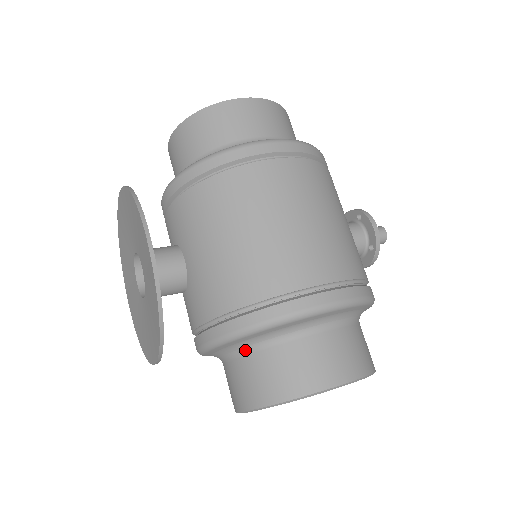
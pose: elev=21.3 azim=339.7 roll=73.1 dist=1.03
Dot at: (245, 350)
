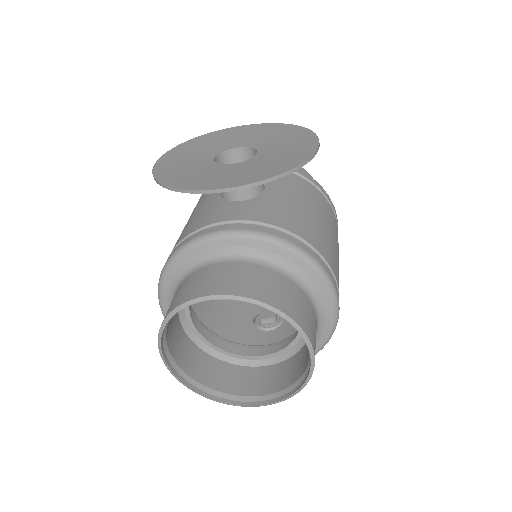
Dot at: (270, 264)
